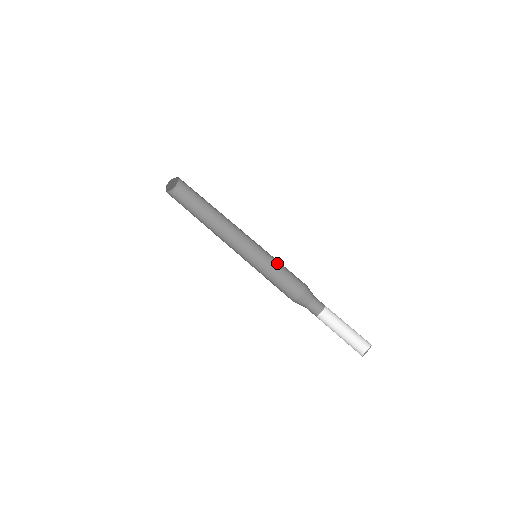
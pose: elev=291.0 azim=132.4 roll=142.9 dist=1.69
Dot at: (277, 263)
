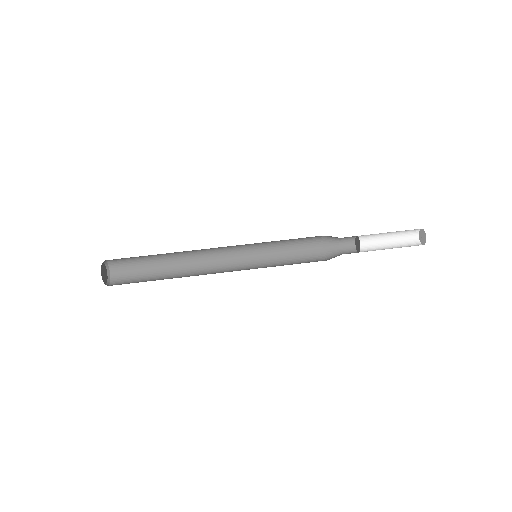
Dot at: (279, 254)
